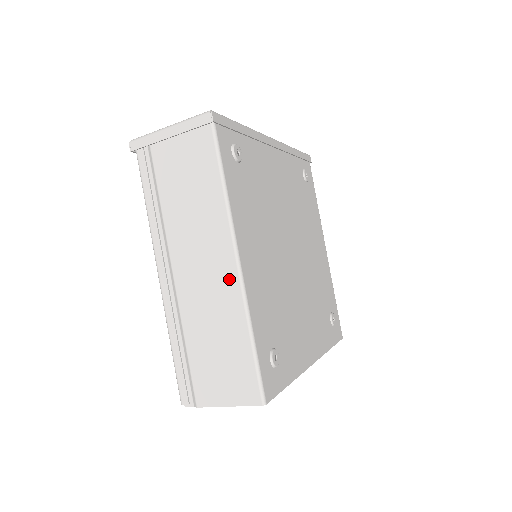
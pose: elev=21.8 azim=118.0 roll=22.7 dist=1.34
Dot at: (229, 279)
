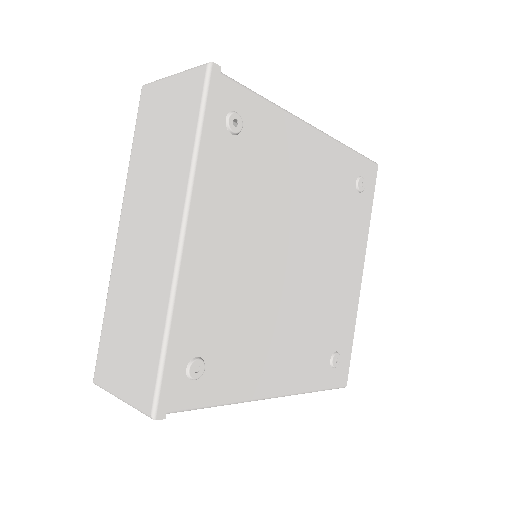
Dot at: occluded
